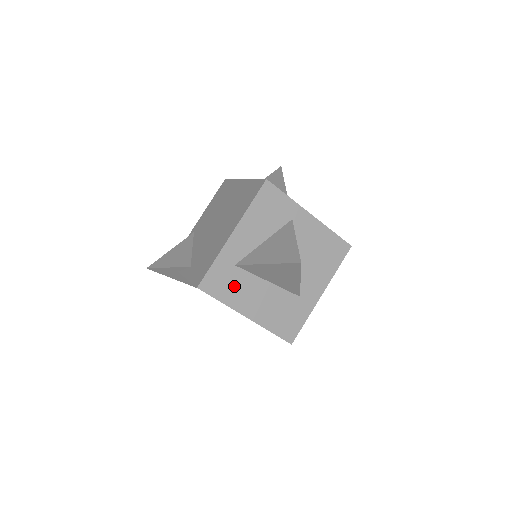
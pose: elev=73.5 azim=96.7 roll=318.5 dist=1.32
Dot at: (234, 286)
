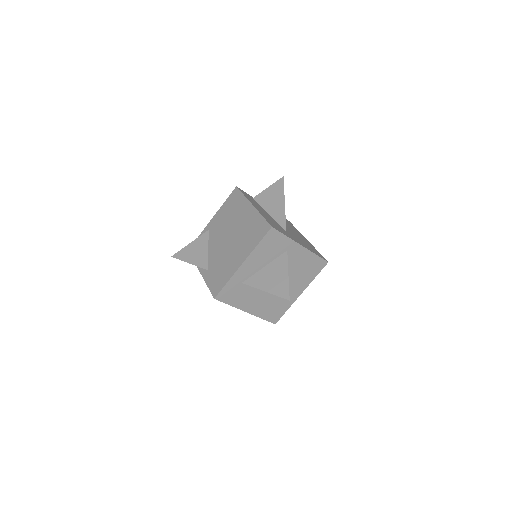
Dot at: (240, 295)
